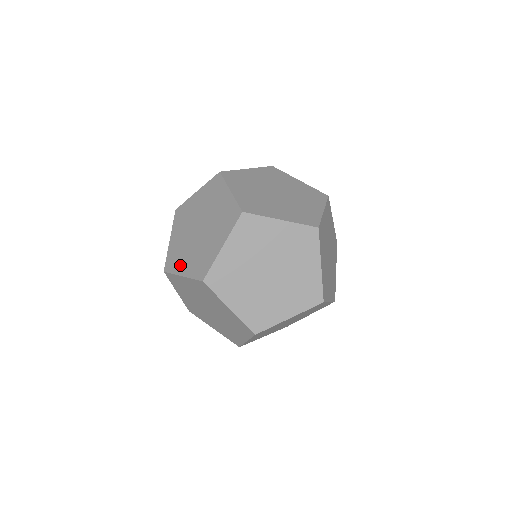
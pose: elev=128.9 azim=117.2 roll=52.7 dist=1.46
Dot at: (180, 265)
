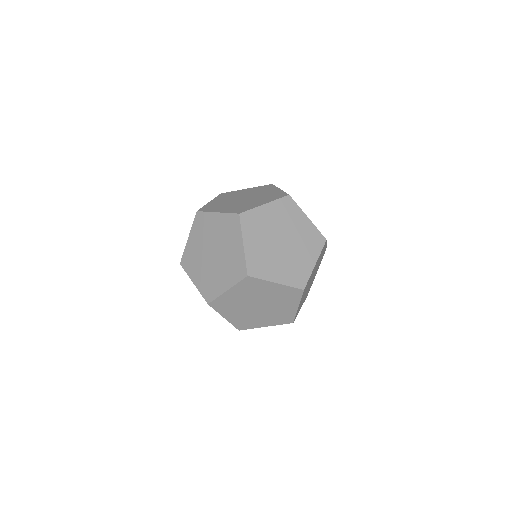
Dot at: (193, 272)
